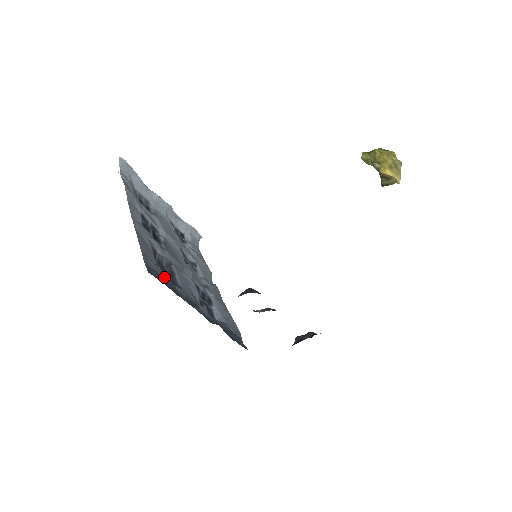
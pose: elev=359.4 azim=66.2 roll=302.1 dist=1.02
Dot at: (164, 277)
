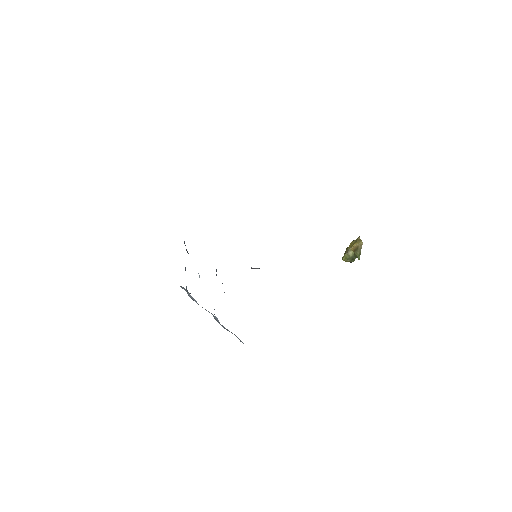
Dot at: occluded
